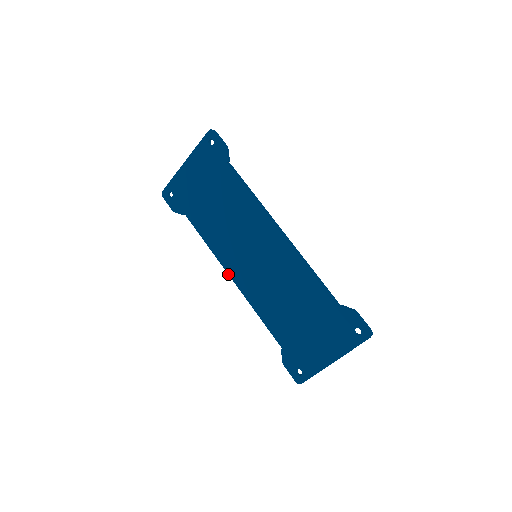
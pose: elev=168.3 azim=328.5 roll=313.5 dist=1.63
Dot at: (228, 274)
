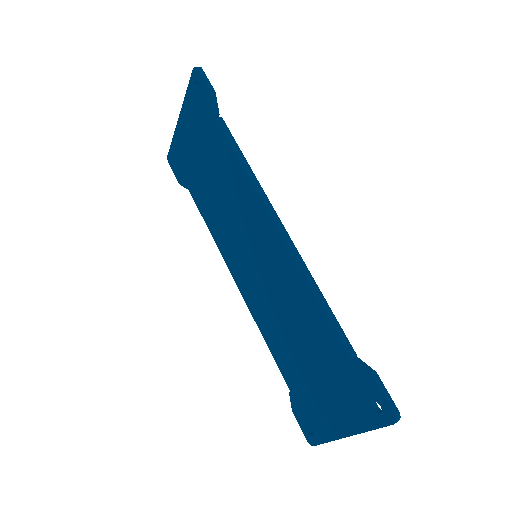
Dot at: (231, 274)
